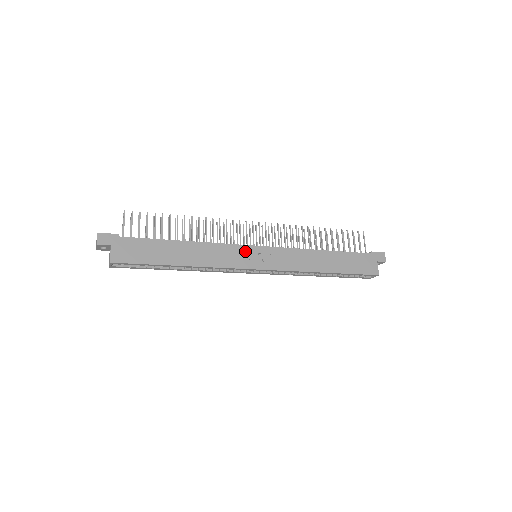
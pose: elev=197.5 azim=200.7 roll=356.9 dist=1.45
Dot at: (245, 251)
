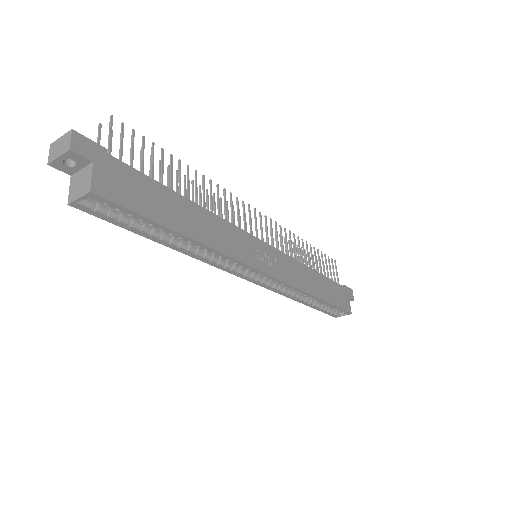
Dot at: (253, 244)
